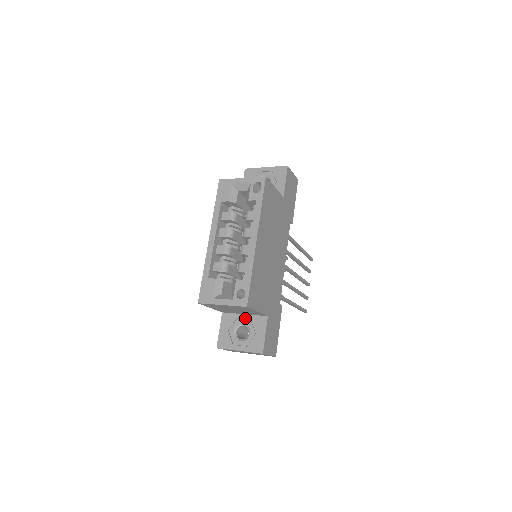
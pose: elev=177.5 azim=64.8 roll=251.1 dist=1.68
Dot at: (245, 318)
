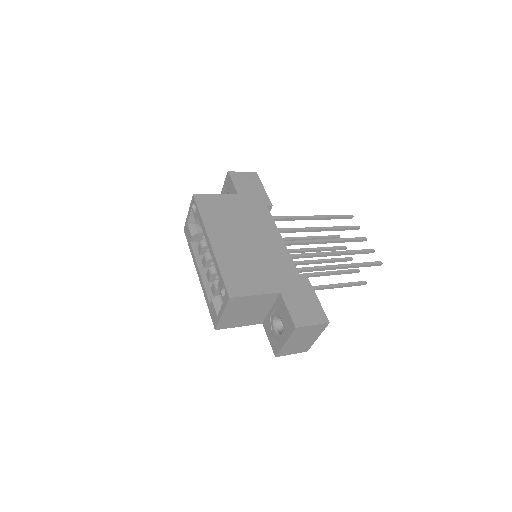
Dot at: (272, 311)
